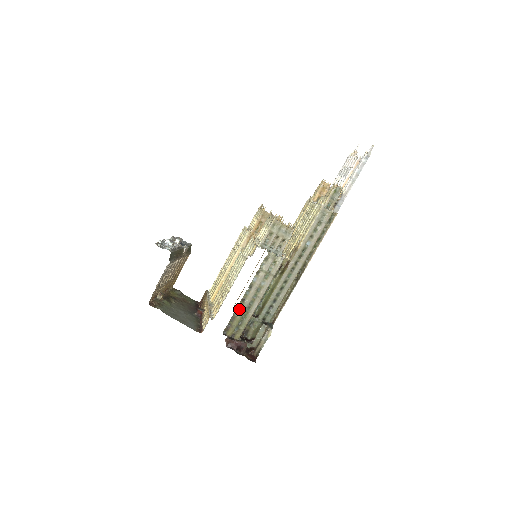
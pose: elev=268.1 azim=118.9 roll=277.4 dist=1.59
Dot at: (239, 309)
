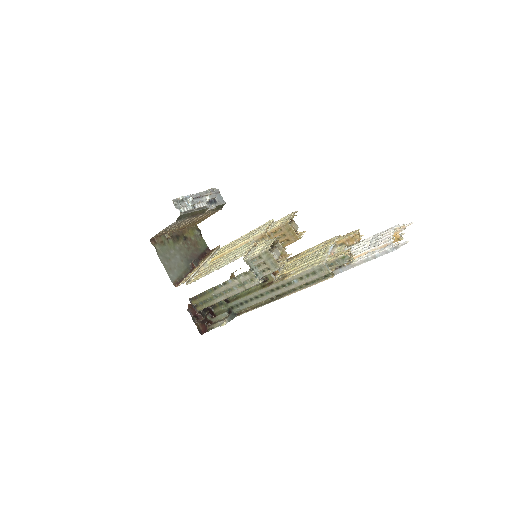
Dot at: (208, 292)
